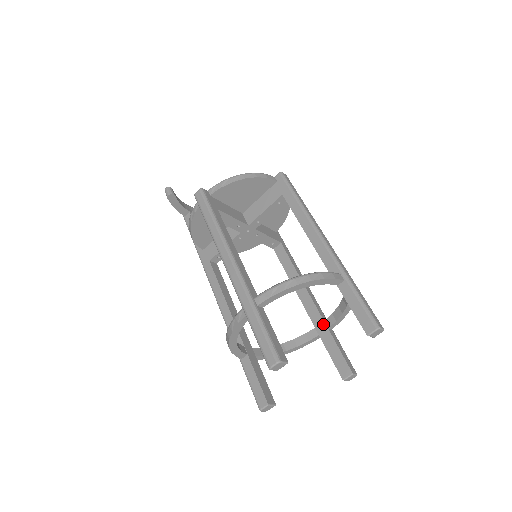
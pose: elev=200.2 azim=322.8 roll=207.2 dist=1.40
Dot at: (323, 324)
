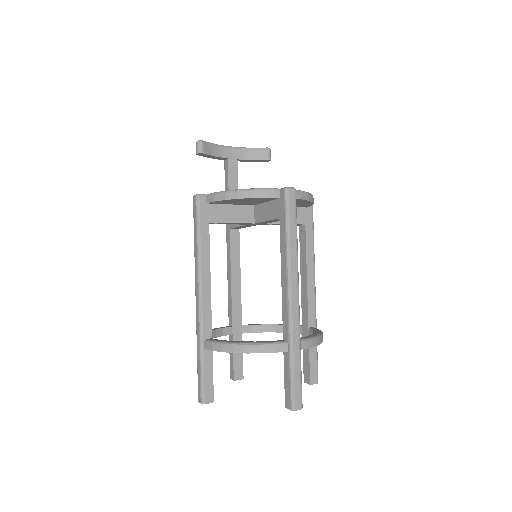
Dot at: (307, 330)
